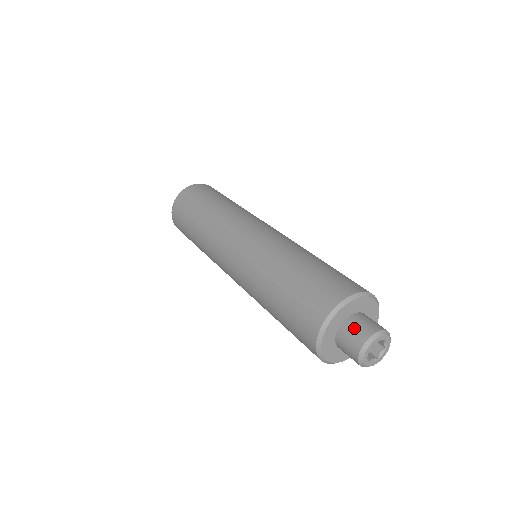
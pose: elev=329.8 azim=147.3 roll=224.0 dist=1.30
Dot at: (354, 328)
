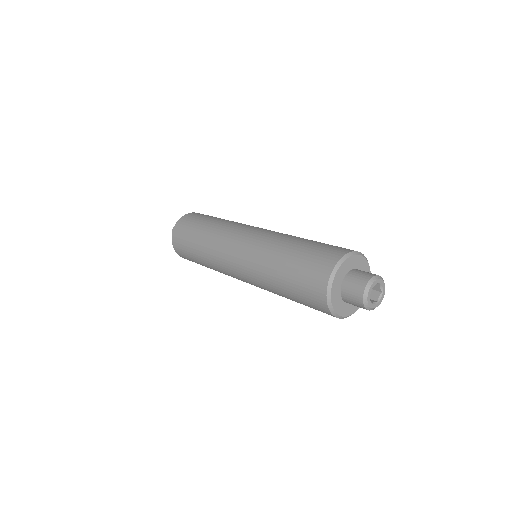
Dot at: occluded
